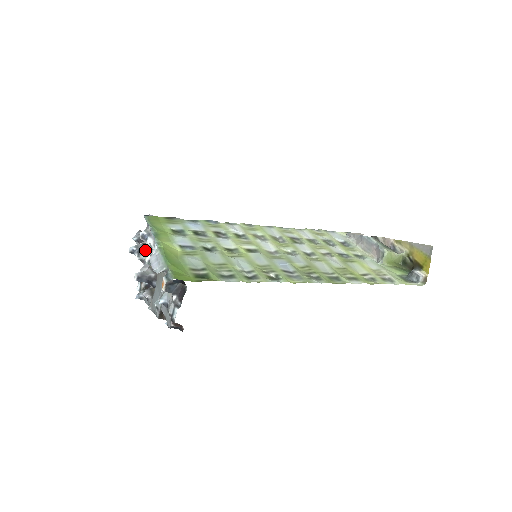
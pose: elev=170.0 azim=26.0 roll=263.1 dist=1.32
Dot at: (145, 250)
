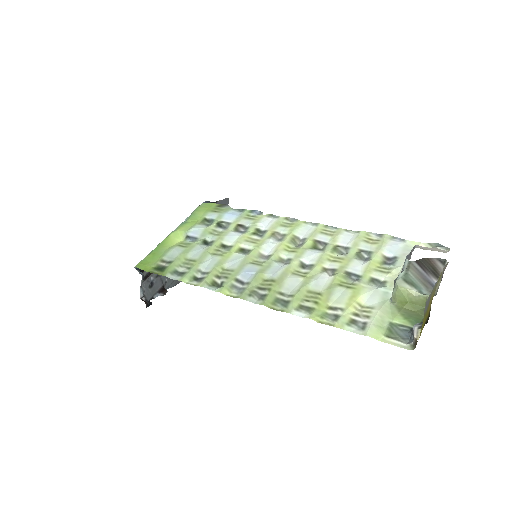
Dot at: occluded
